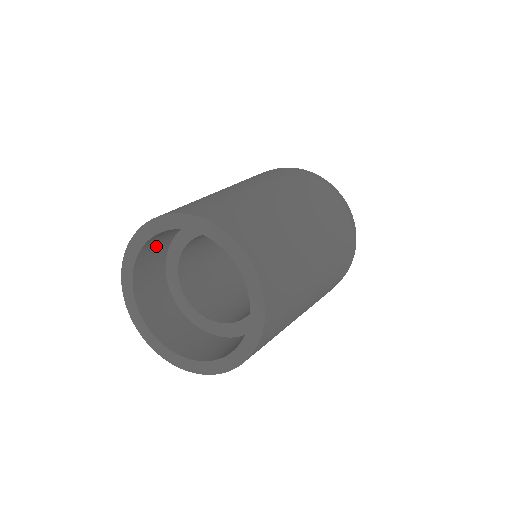
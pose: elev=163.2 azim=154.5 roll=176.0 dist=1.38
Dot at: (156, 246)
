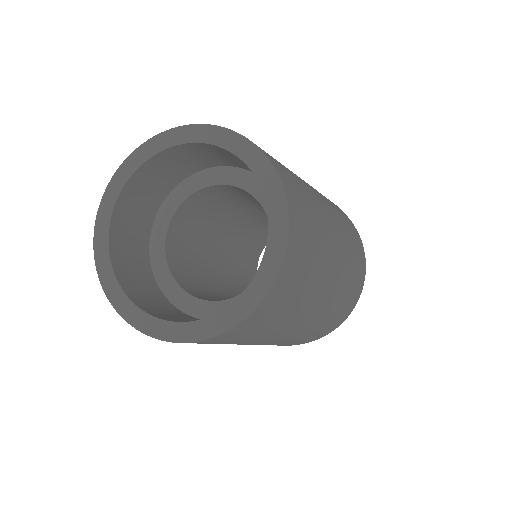
Dot at: (131, 231)
